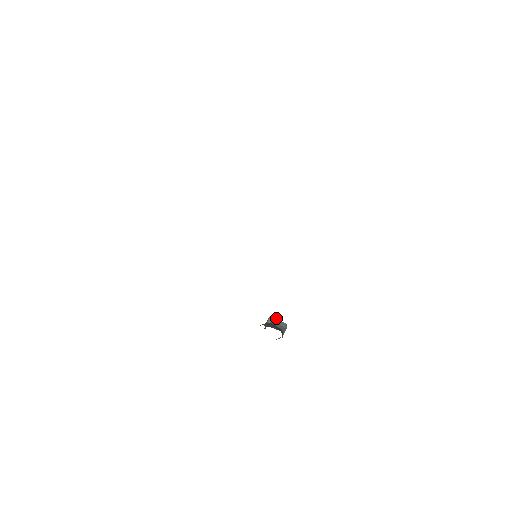
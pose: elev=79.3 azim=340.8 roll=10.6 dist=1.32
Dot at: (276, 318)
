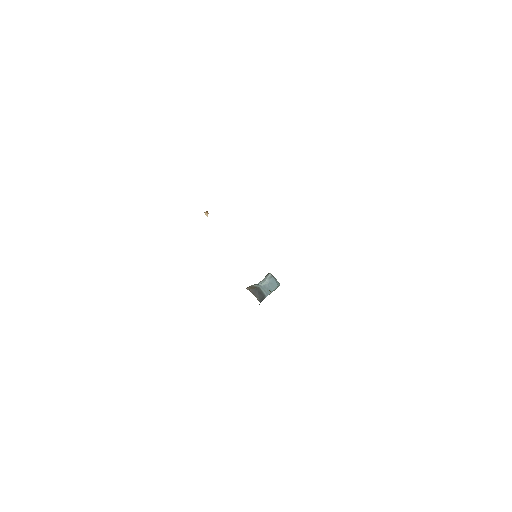
Dot at: (273, 278)
